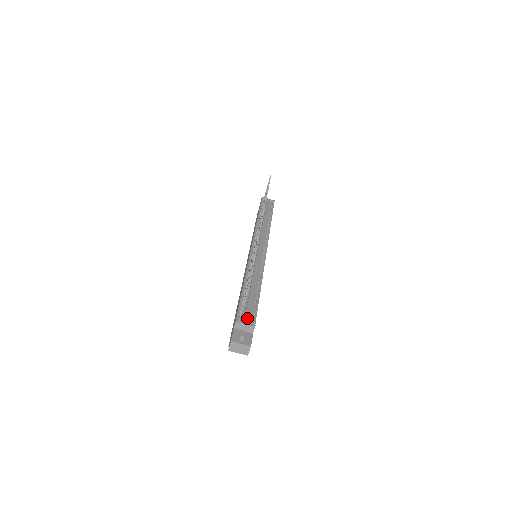
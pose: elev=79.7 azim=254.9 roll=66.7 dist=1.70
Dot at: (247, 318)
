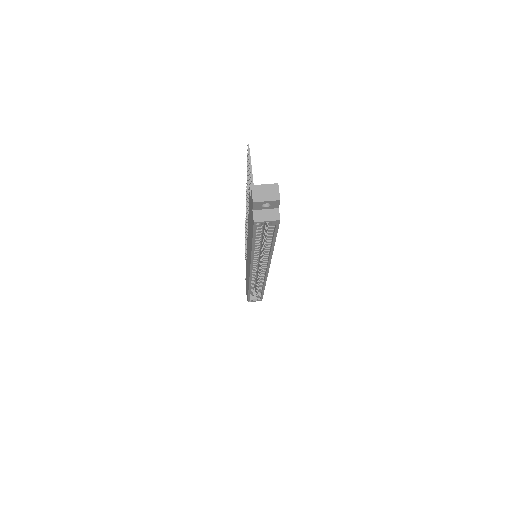
Dot at: occluded
